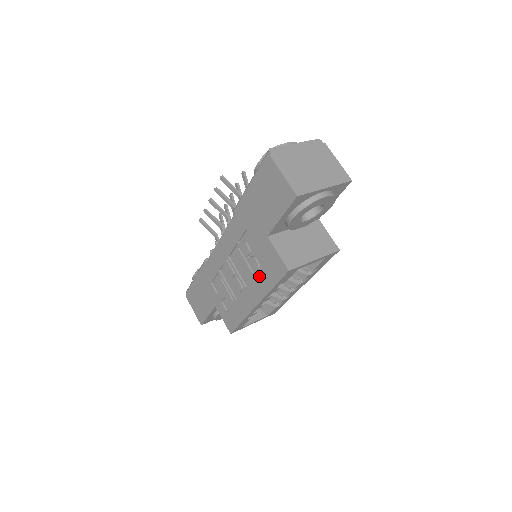
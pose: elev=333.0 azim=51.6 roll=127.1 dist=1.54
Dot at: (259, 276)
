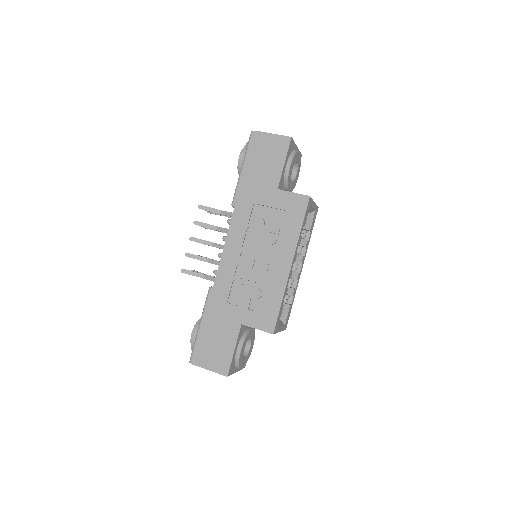
Dot at: (283, 231)
